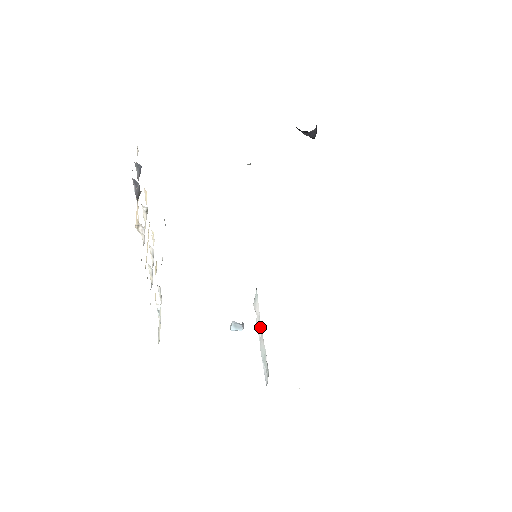
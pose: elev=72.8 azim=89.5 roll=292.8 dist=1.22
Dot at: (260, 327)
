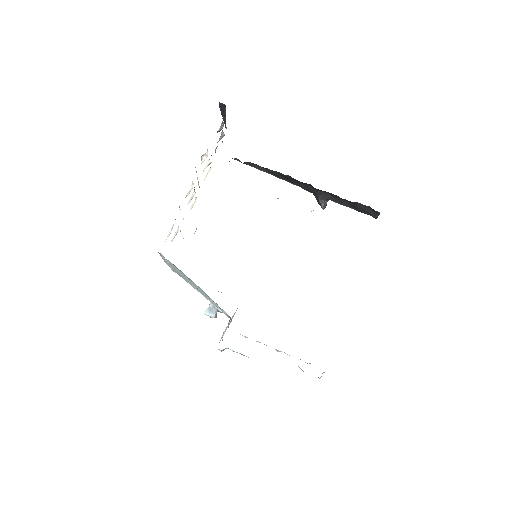
Dot at: occluded
